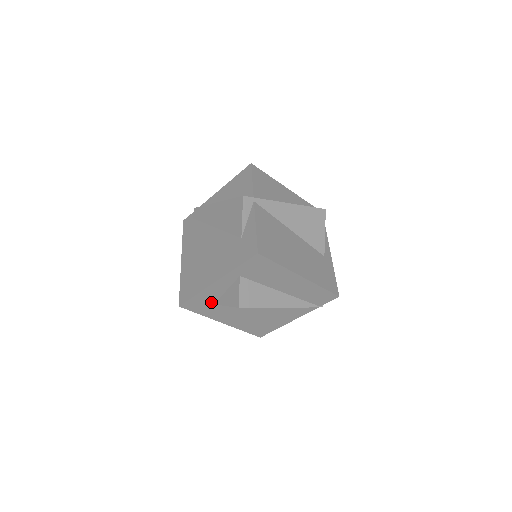
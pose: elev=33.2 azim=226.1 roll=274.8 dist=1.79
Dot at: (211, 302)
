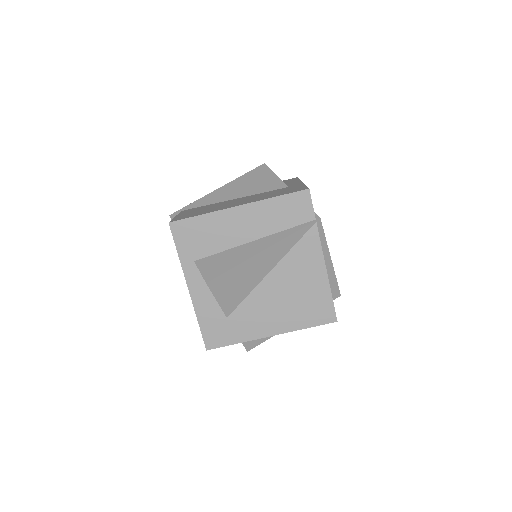
Dot at: (221, 318)
